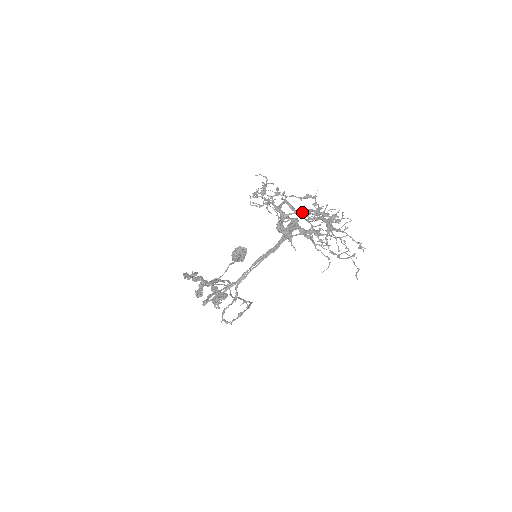
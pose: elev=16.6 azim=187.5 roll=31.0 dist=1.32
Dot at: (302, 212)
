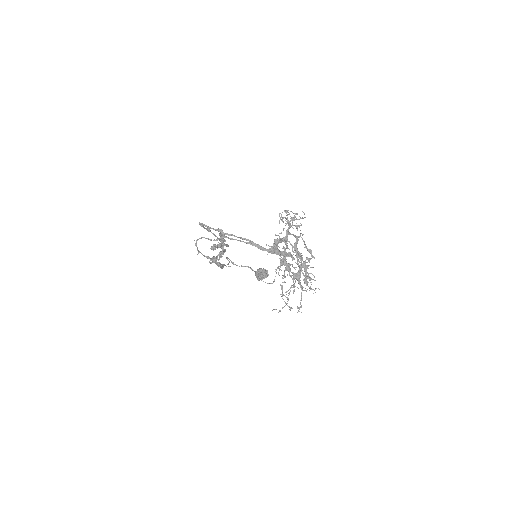
Dot at: occluded
